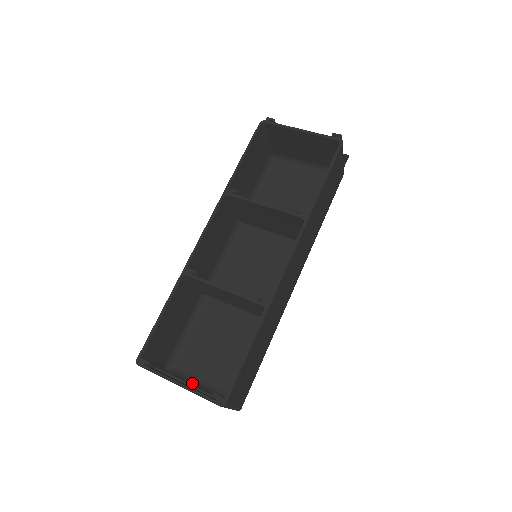
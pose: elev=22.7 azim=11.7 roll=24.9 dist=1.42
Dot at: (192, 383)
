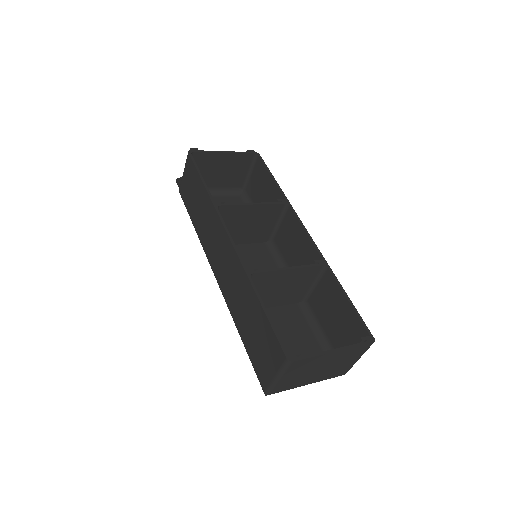
Dot at: occluded
